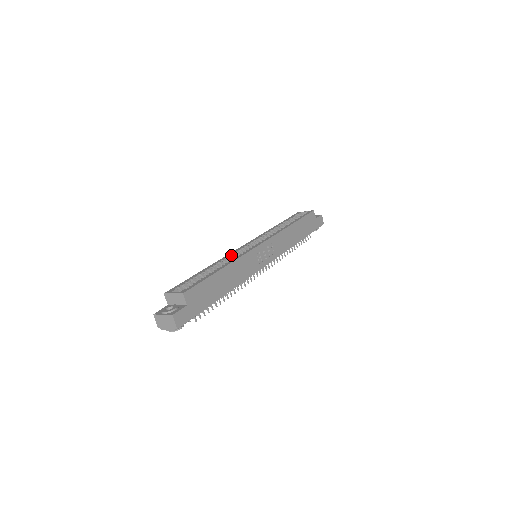
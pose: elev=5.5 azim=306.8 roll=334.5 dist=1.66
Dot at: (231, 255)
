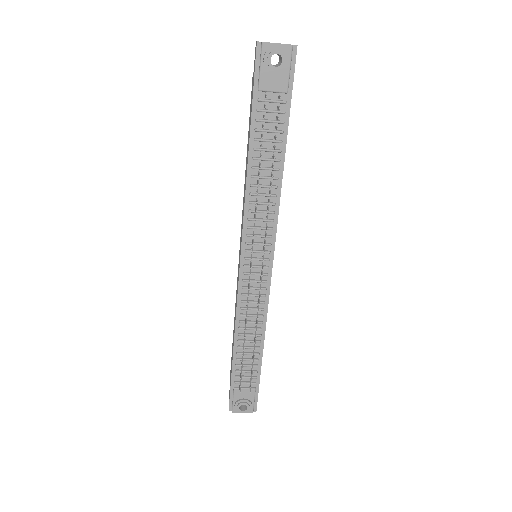
Dot at: occluded
